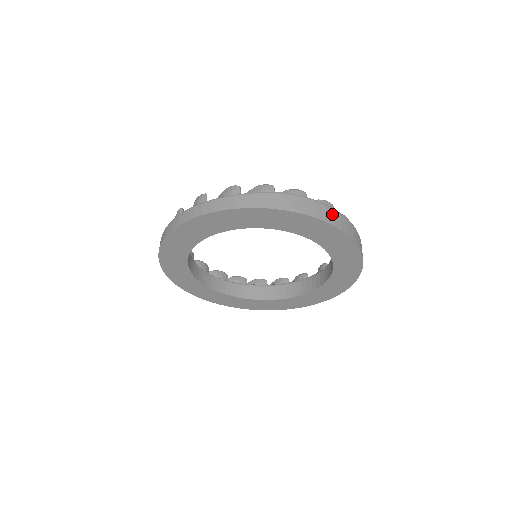
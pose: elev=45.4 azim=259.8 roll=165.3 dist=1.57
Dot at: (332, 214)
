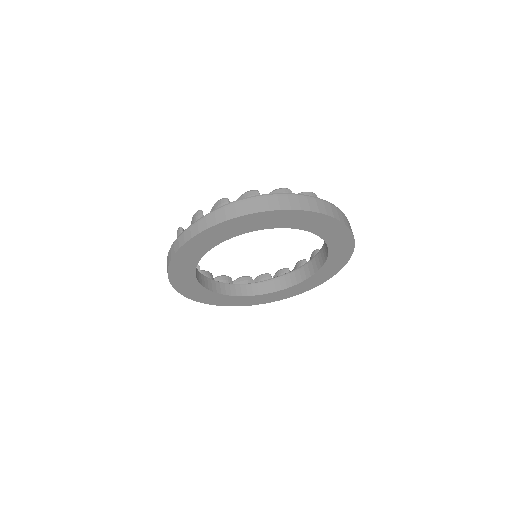
Dot at: (287, 199)
